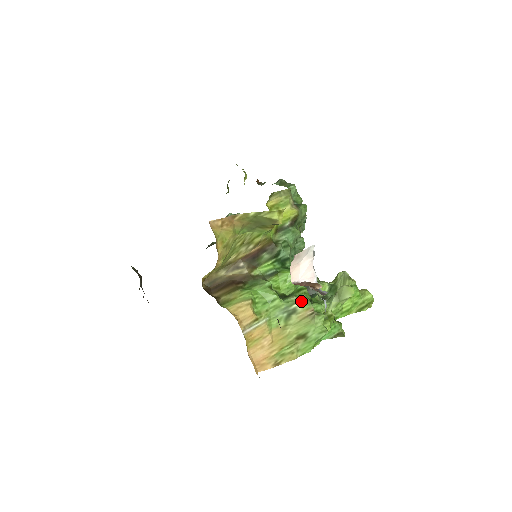
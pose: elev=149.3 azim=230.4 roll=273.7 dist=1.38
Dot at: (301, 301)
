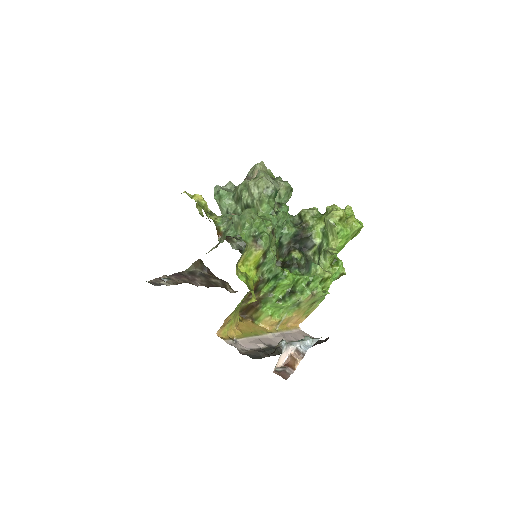
Dot at: (301, 296)
